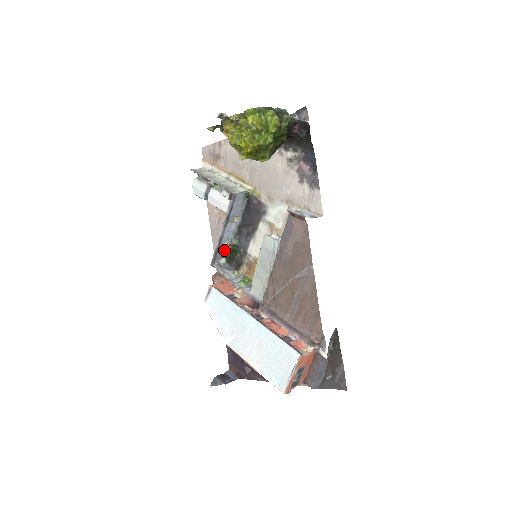
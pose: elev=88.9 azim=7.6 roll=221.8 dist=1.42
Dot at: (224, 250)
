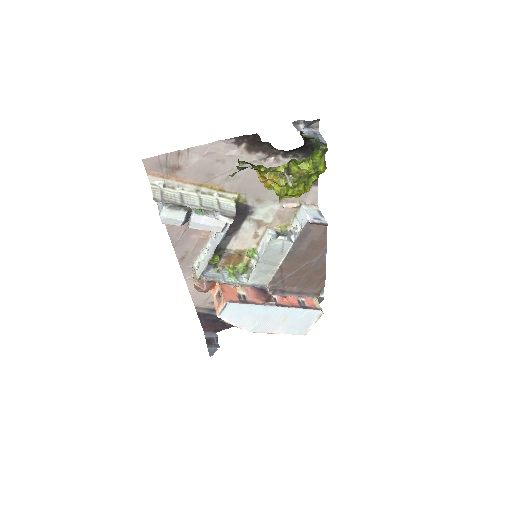
Dot at: (210, 261)
